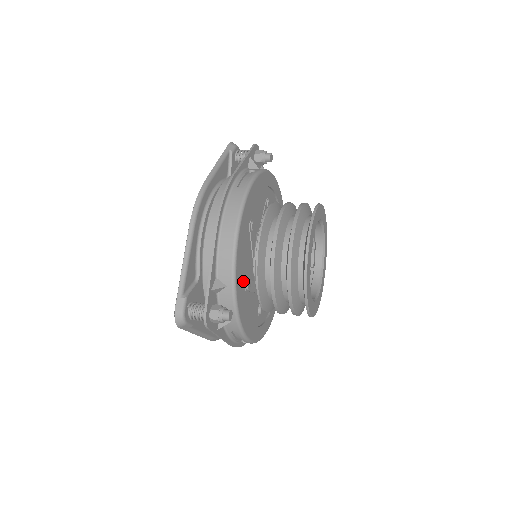
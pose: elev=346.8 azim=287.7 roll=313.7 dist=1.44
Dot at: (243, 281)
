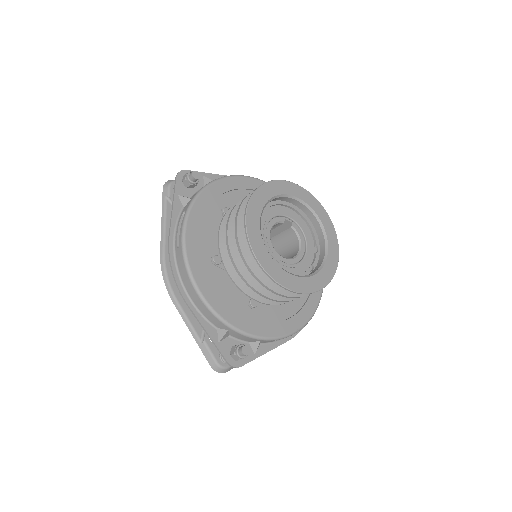
Dot at: (226, 203)
